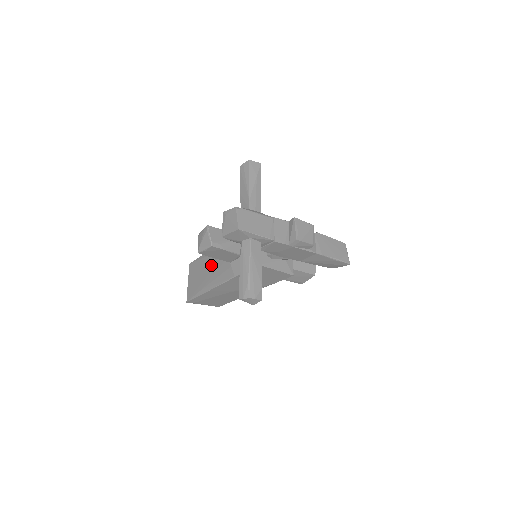
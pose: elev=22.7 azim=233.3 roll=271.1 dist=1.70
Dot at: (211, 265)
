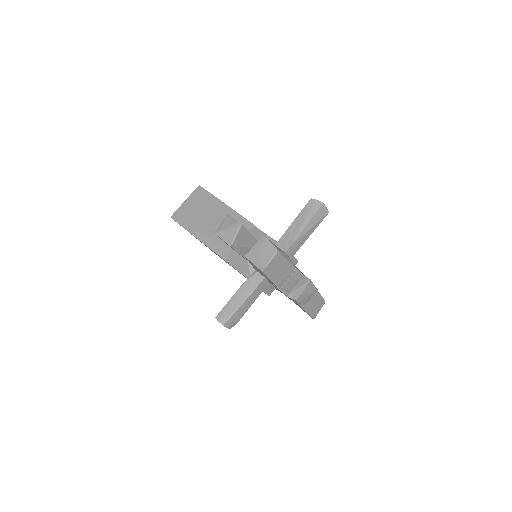
Dot at: (216, 220)
